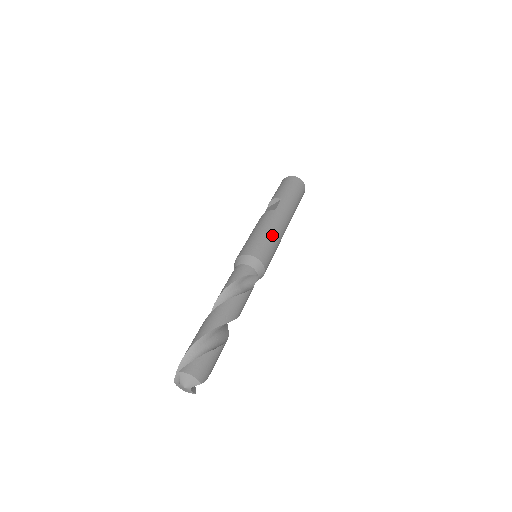
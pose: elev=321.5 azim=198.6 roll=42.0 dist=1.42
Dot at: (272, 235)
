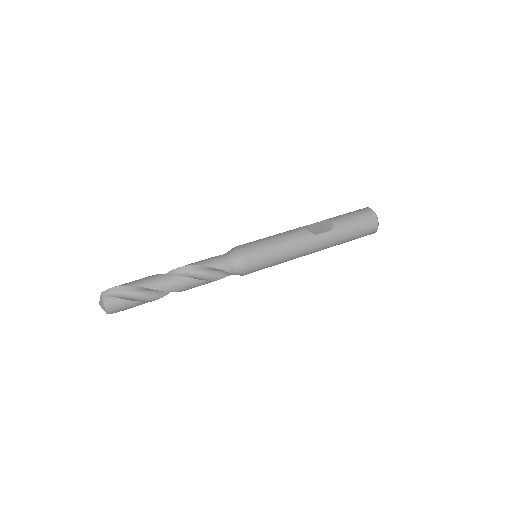
Dot at: (282, 255)
